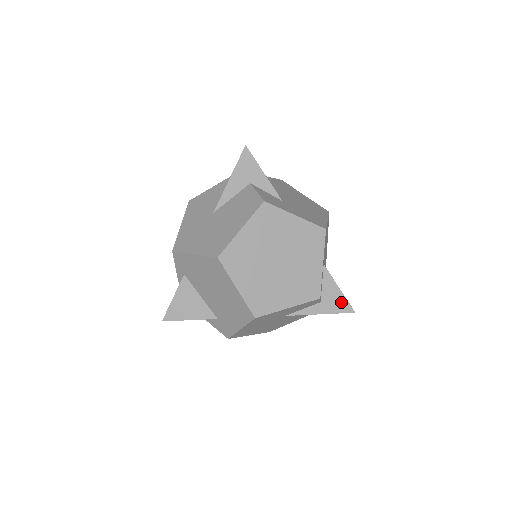
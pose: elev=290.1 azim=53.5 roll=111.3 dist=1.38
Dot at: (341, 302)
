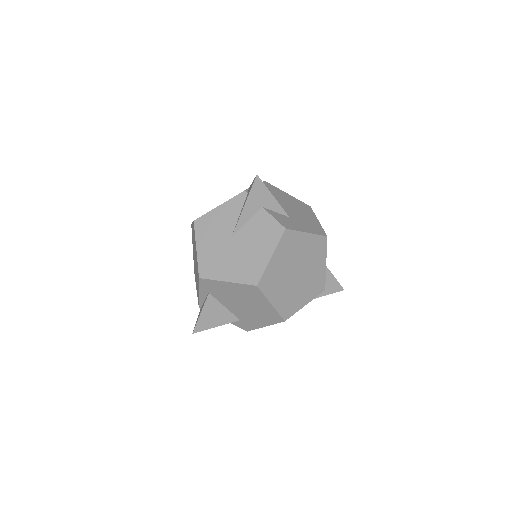
Dot at: (334, 285)
